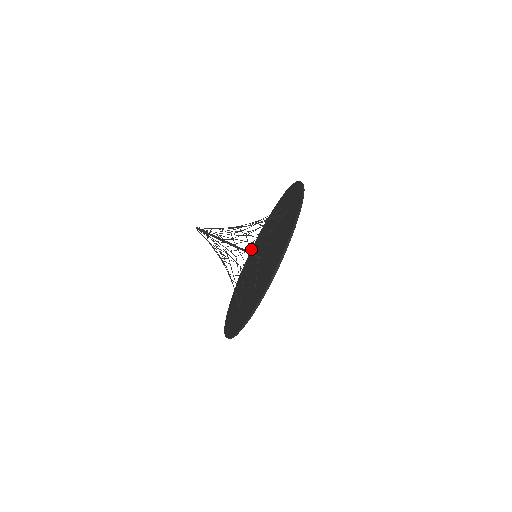
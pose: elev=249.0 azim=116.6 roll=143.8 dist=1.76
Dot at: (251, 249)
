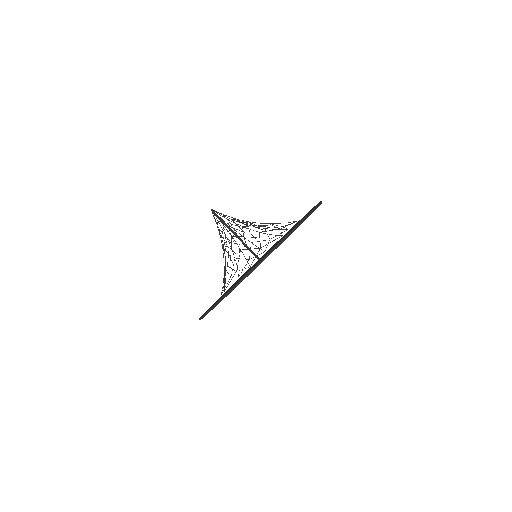
Dot at: occluded
